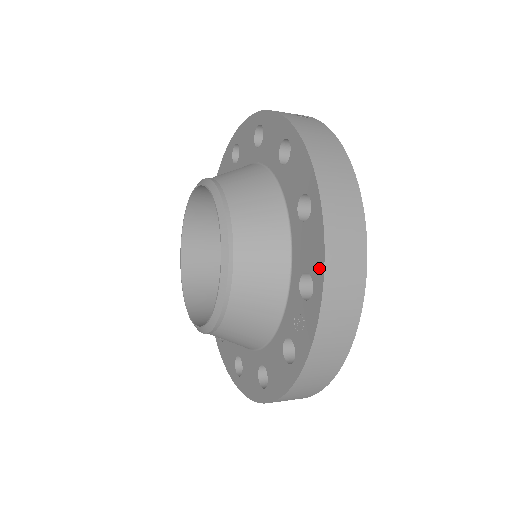
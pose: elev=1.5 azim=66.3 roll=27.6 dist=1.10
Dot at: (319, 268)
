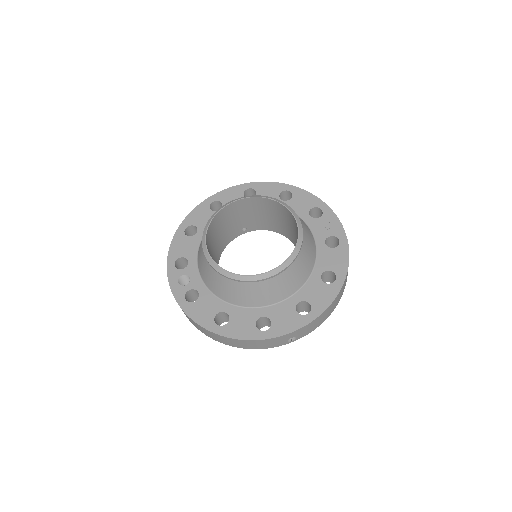
Dot at: (316, 201)
